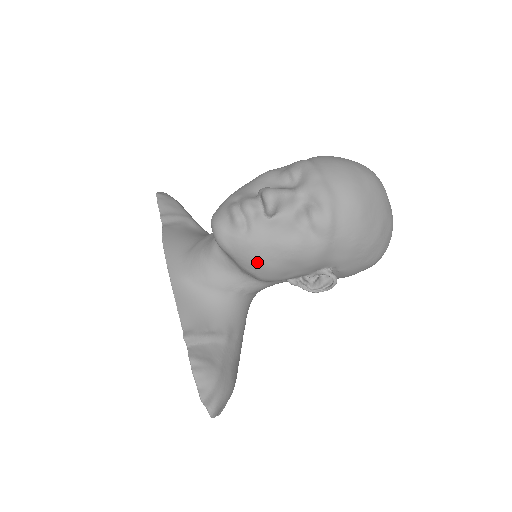
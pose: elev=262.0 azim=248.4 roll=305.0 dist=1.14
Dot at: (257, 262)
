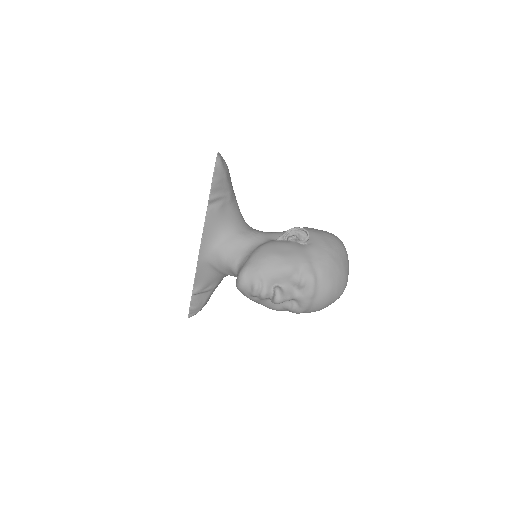
Dot at: occluded
